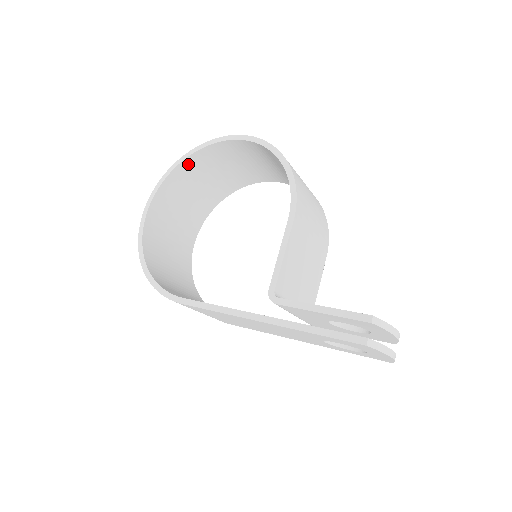
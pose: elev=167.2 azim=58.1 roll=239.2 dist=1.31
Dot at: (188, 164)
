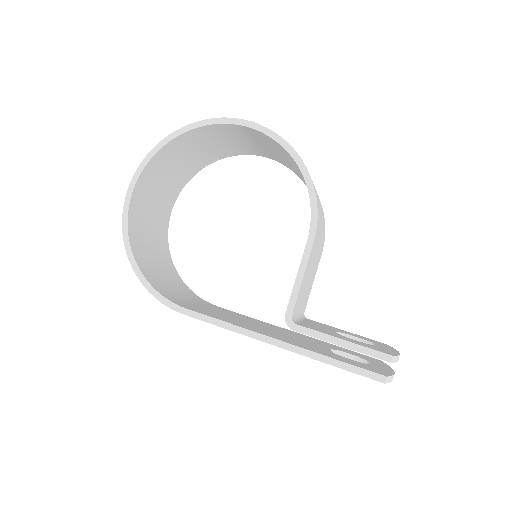
Dot at: (179, 140)
